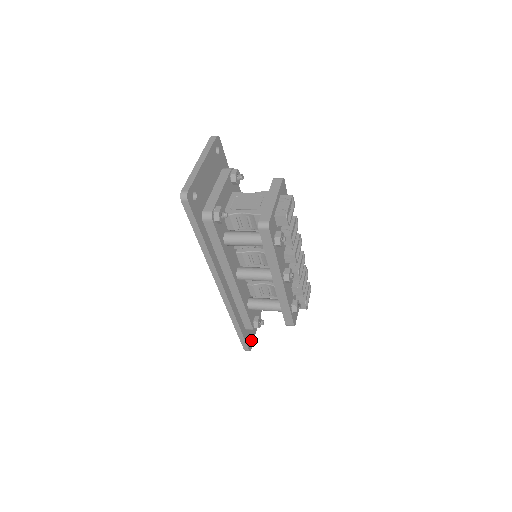
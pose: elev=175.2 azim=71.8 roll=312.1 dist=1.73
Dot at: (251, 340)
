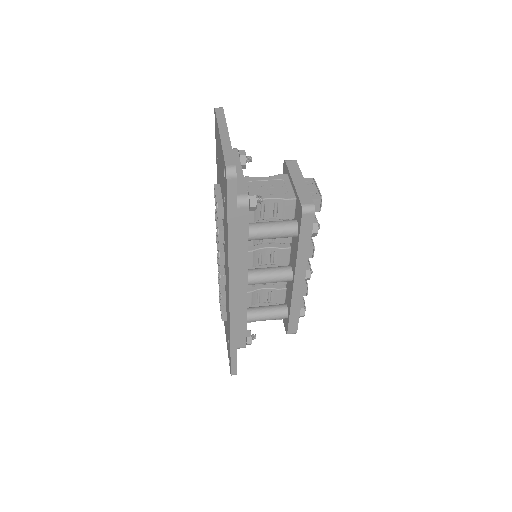
Dot at: occluded
